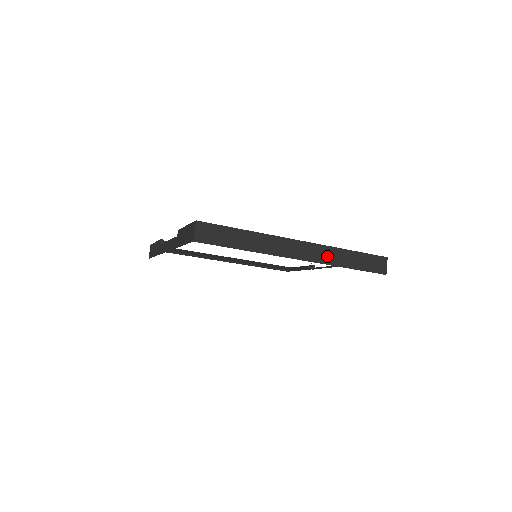
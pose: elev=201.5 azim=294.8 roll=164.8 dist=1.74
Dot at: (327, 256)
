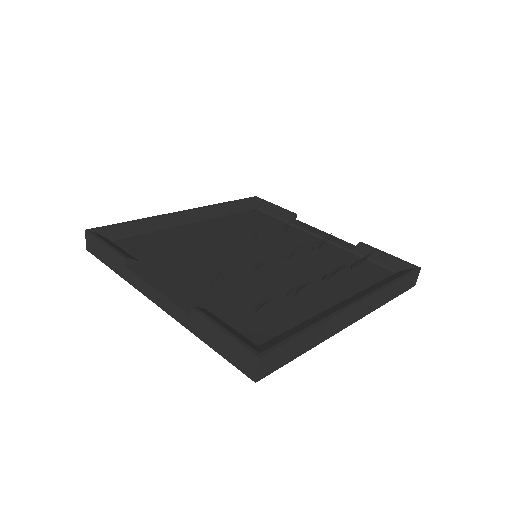
Dot at: (376, 302)
